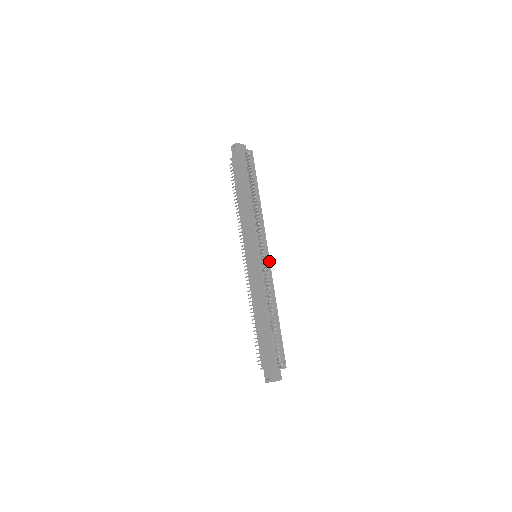
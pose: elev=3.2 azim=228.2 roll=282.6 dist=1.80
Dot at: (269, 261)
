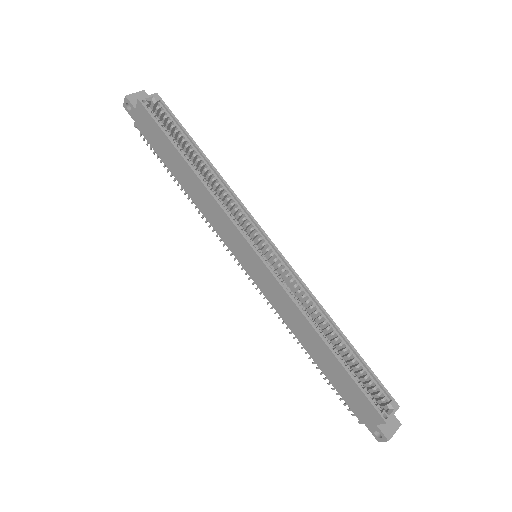
Dot at: (280, 254)
